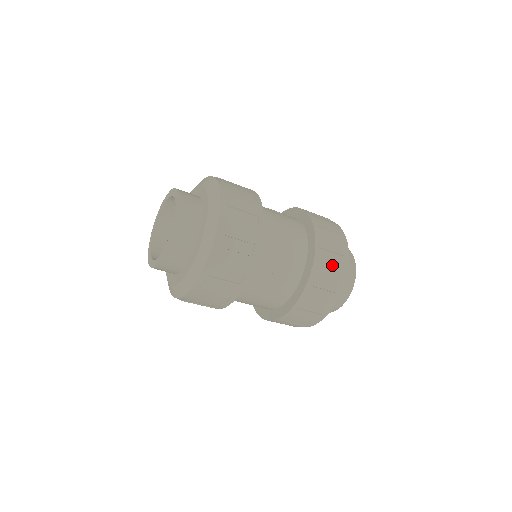
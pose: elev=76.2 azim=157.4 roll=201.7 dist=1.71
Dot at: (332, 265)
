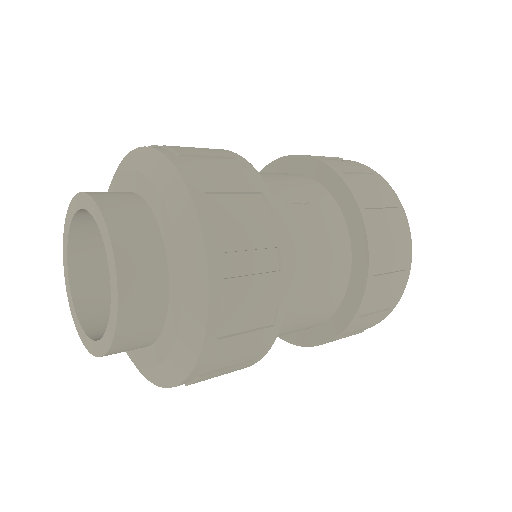
Dot at: (344, 162)
